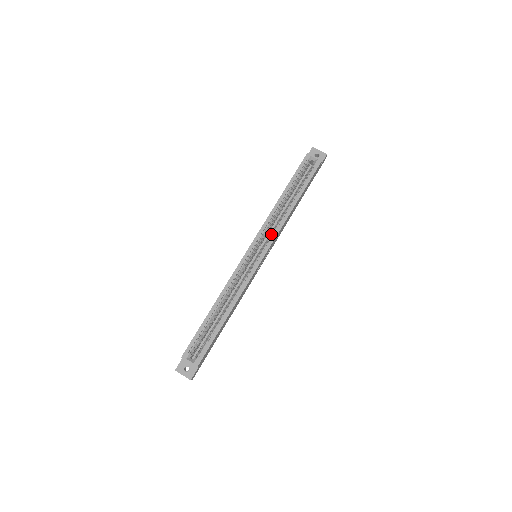
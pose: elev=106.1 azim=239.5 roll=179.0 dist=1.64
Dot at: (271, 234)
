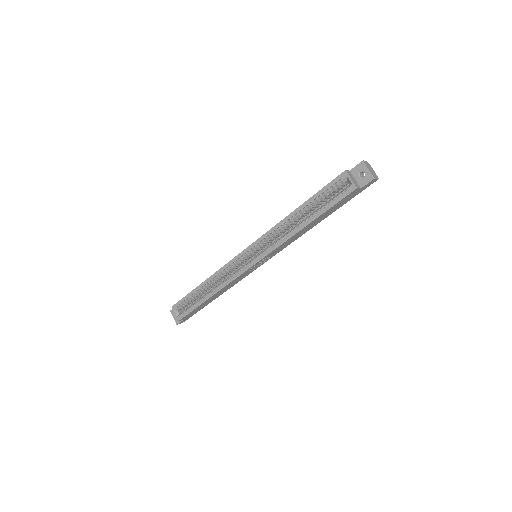
Dot at: (270, 245)
